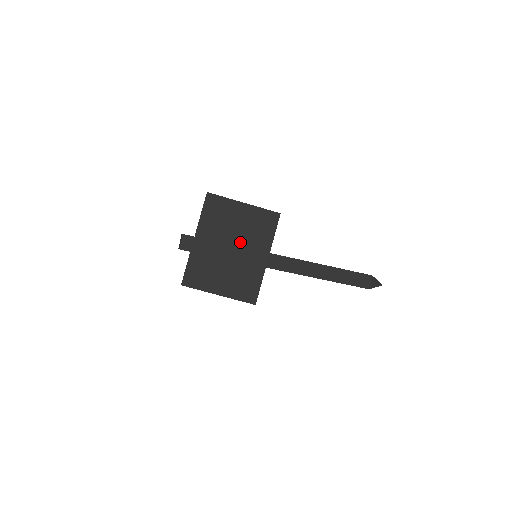
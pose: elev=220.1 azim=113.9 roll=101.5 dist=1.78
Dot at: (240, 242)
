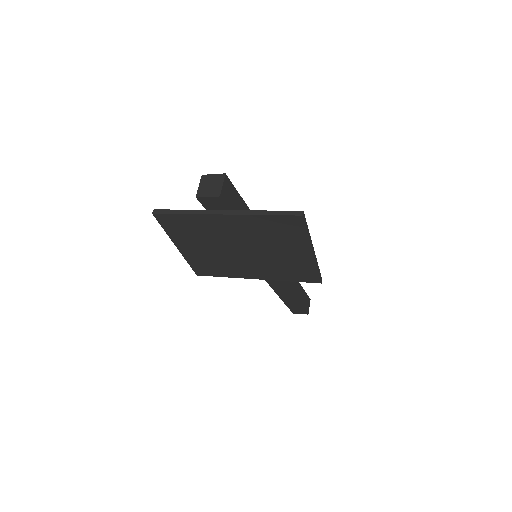
Dot at: (257, 256)
